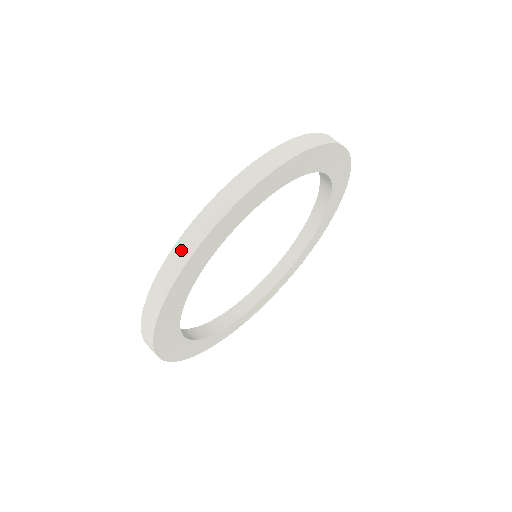
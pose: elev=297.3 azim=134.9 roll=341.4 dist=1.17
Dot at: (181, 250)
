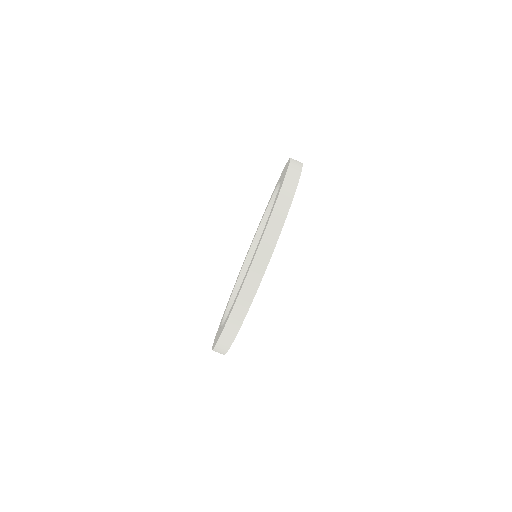
Dot at: (274, 224)
